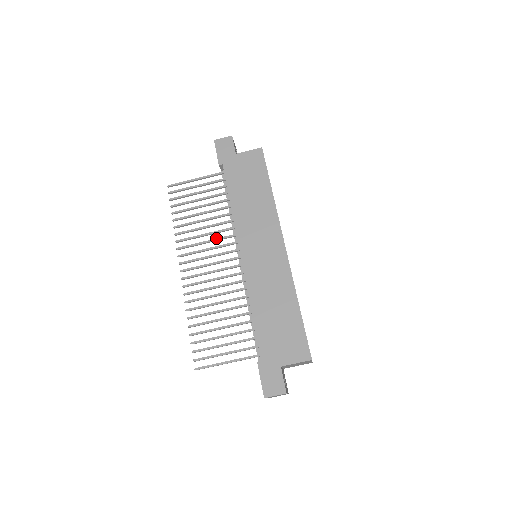
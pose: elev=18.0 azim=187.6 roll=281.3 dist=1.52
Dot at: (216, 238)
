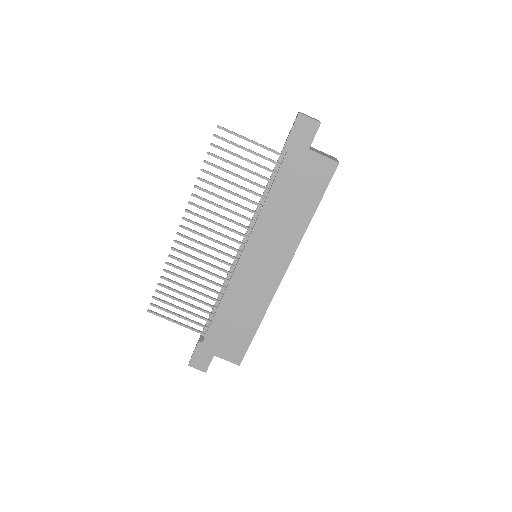
Dot at: (231, 219)
